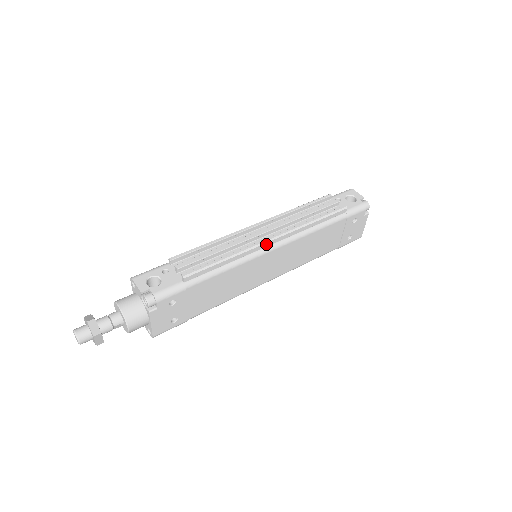
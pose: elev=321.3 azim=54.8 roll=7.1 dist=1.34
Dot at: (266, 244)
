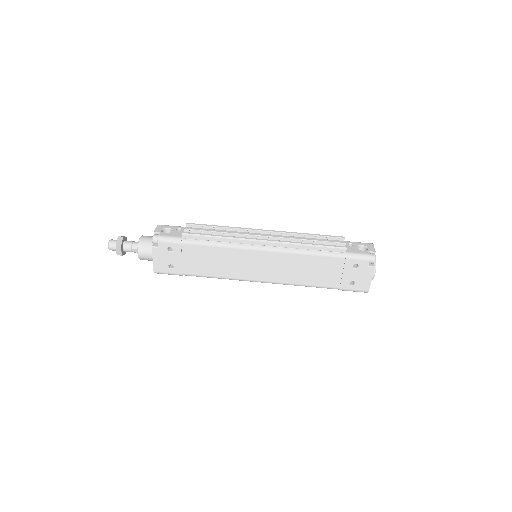
Dot at: (256, 242)
